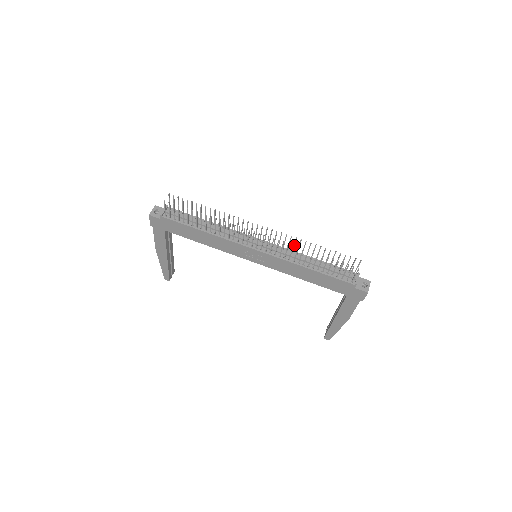
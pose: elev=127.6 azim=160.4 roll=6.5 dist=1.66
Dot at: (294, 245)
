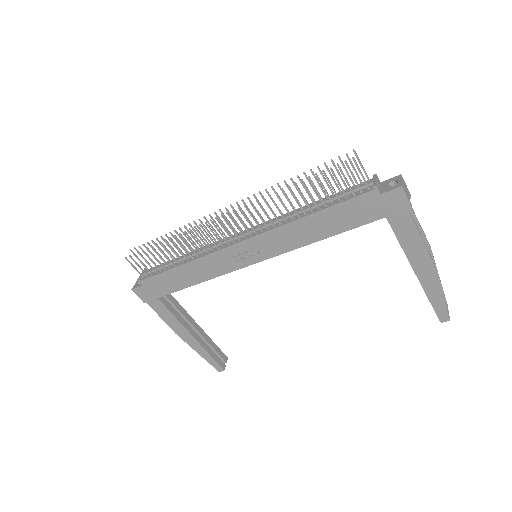
Dot at: occluded
